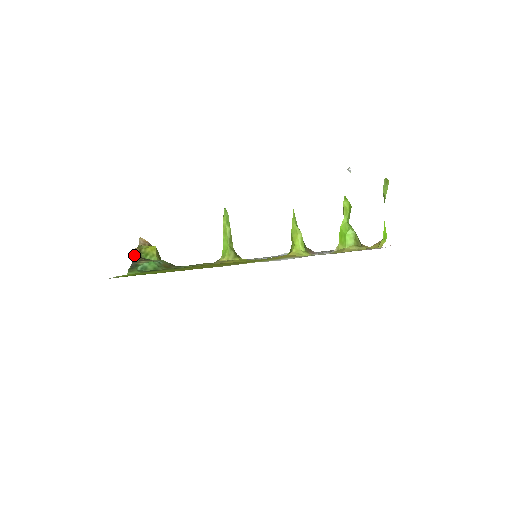
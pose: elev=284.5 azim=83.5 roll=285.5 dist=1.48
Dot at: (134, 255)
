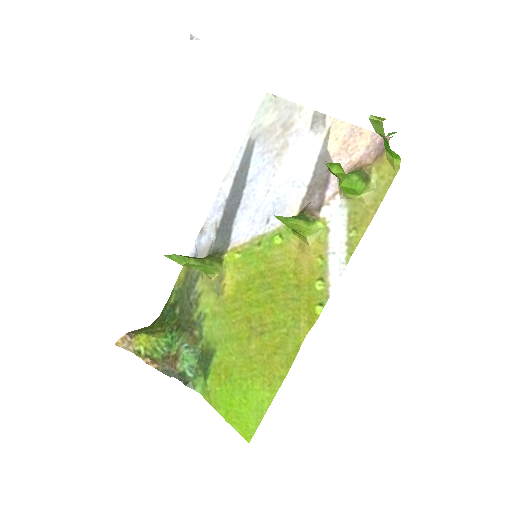
Dot at: (160, 370)
